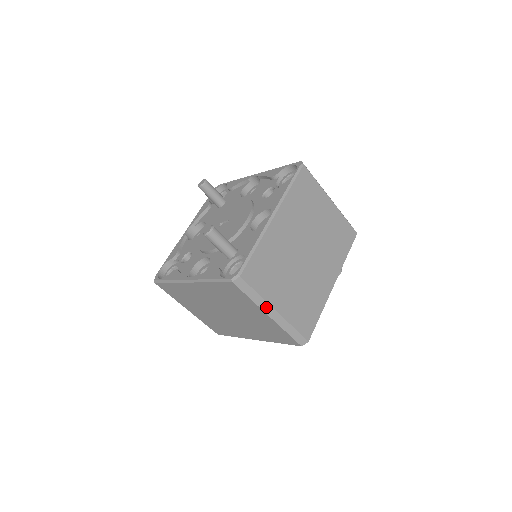
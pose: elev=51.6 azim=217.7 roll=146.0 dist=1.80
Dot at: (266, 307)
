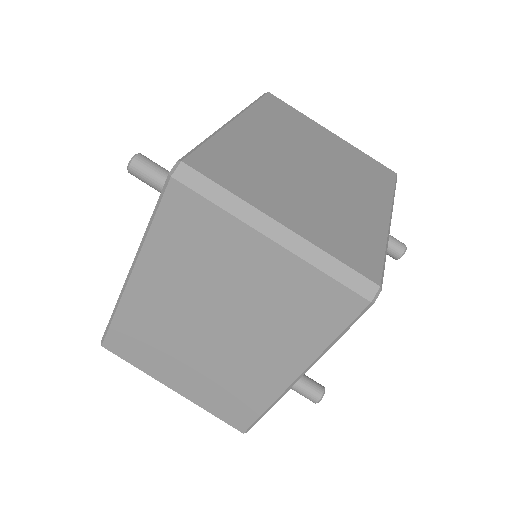
Dot at: (257, 219)
